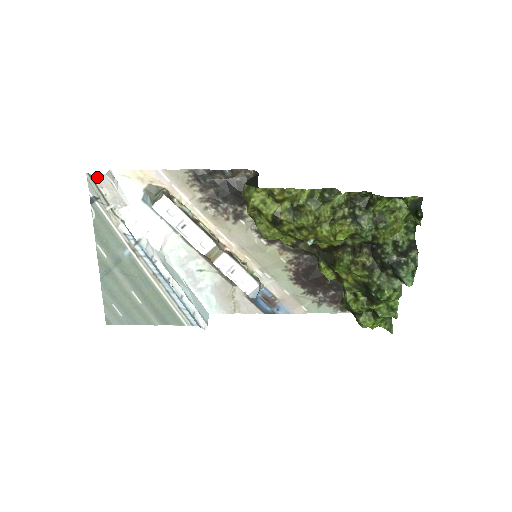
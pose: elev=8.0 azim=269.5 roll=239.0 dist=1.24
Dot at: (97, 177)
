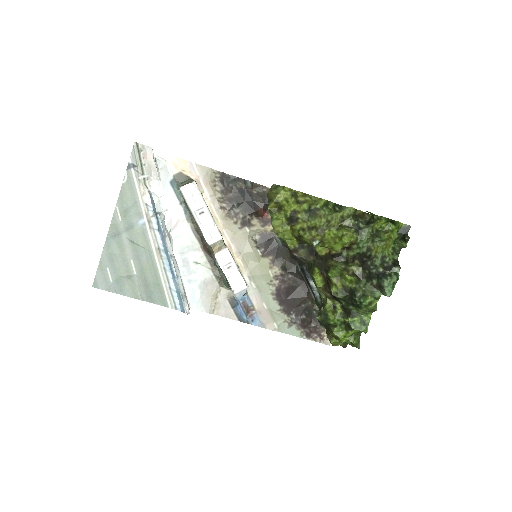
Dot at: (143, 148)
